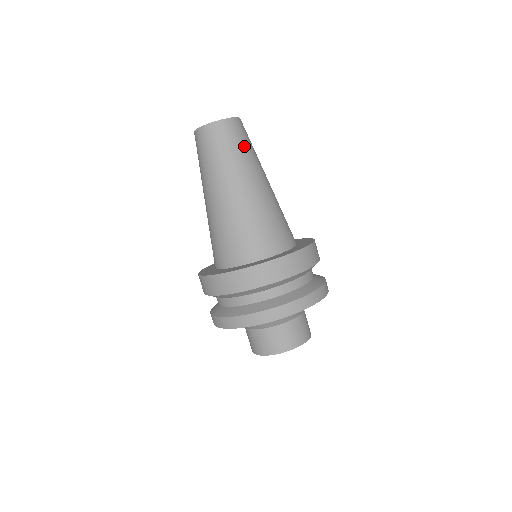
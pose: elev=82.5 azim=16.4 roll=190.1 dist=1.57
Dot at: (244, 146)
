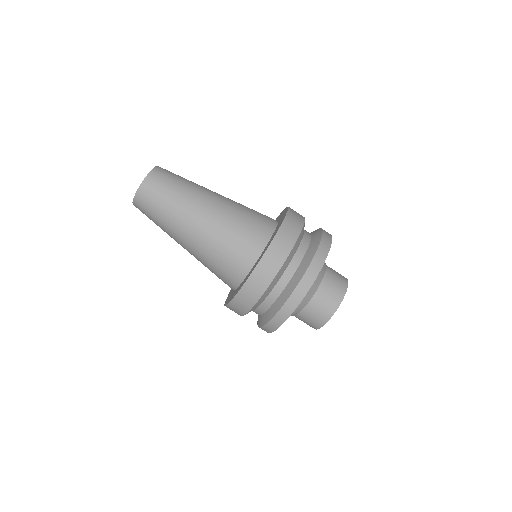
Dot at: (176, 184)
